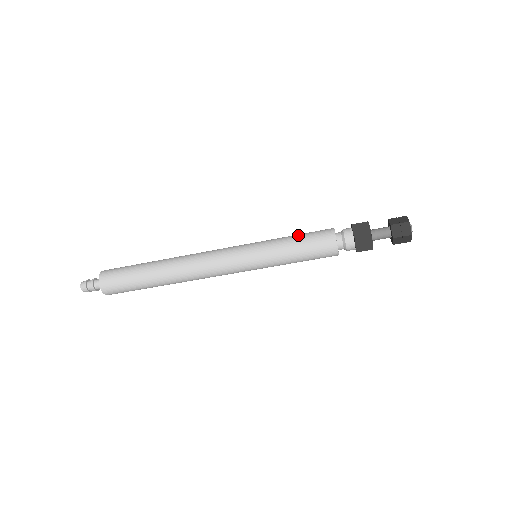
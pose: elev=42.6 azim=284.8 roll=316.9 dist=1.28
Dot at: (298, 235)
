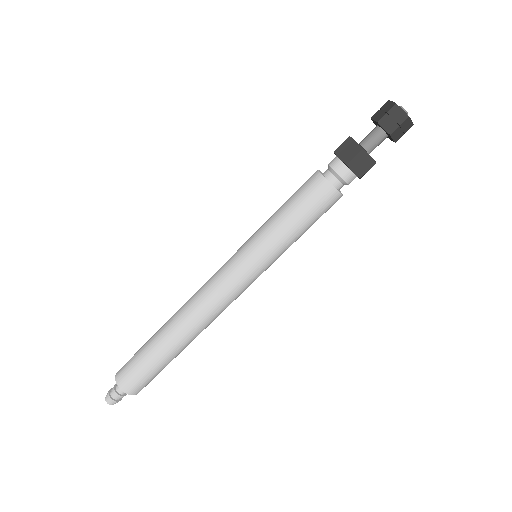
Dot at: occluded
